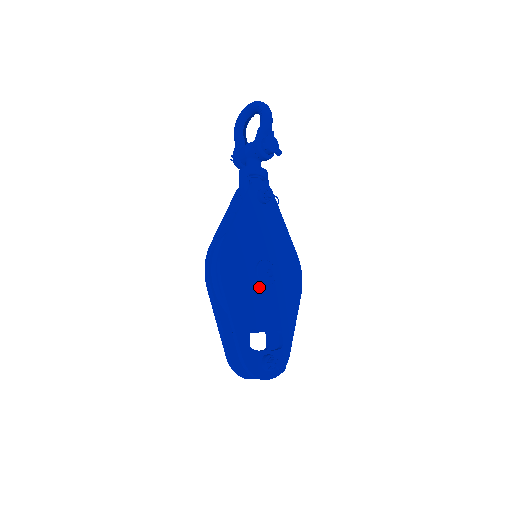
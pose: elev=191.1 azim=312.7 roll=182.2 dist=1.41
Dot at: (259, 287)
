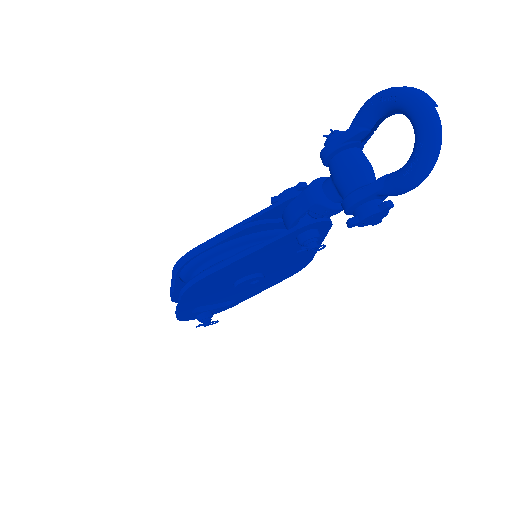
Dot at: (232, 287)
